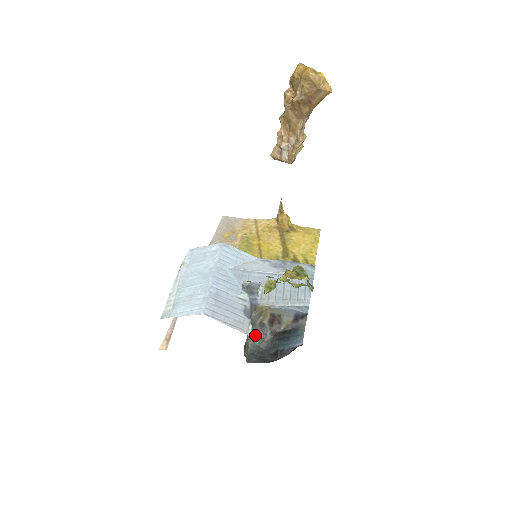
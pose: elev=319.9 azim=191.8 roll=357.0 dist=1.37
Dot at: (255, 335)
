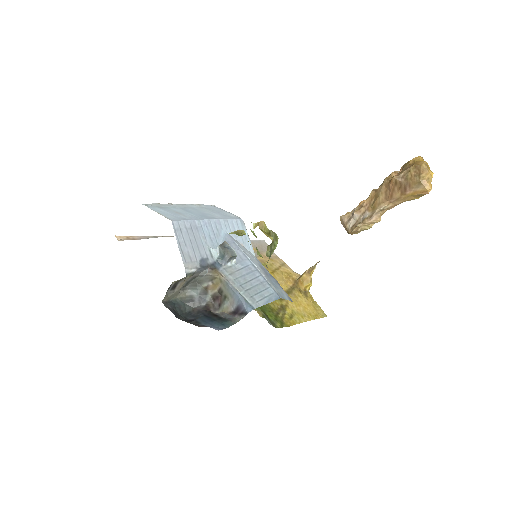
Dot at: (192, 294)
